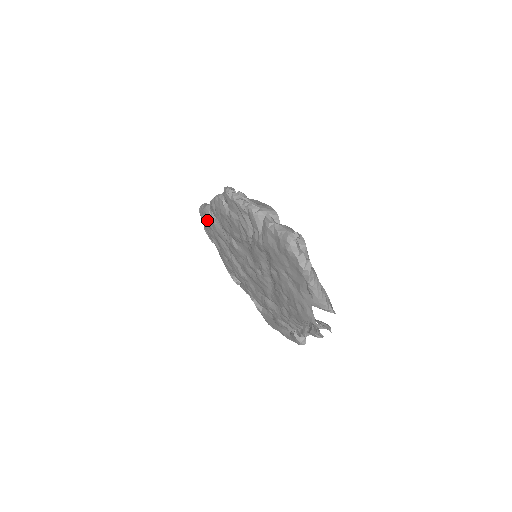
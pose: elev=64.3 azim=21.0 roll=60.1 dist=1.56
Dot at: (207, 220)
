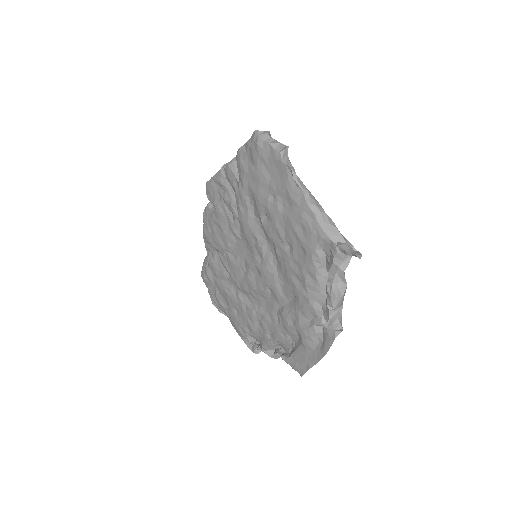
Dot at: (207, 270)
